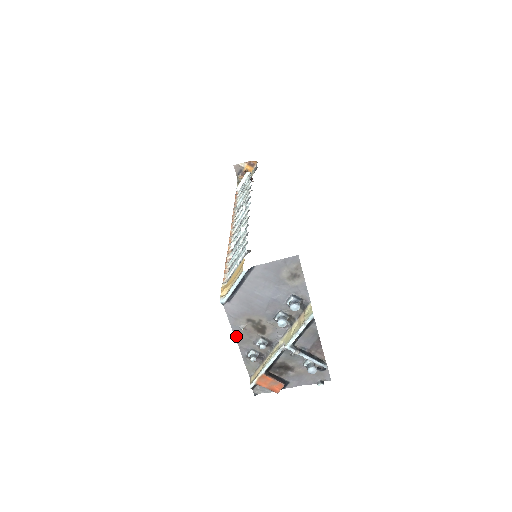
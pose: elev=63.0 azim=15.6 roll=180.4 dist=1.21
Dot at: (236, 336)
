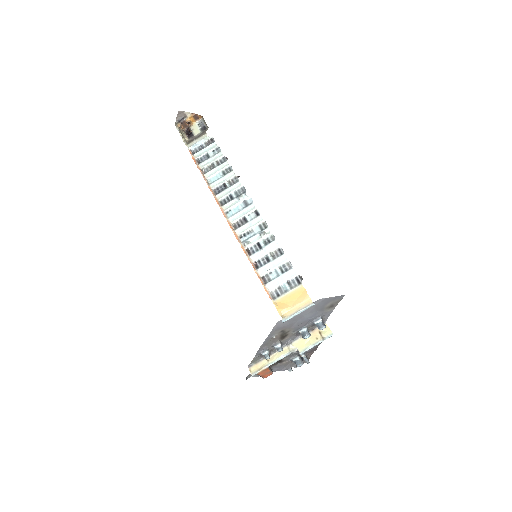
Dot at: (265, 341)
